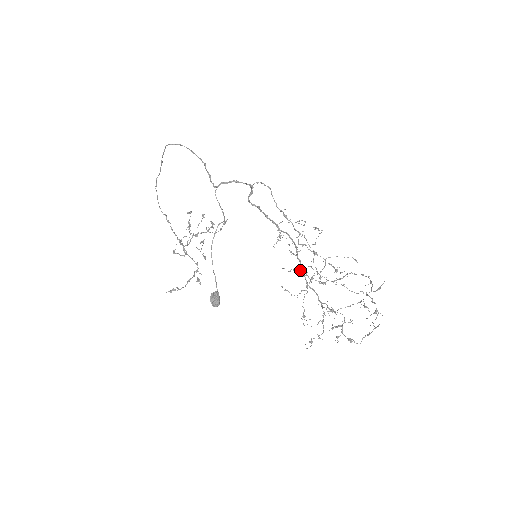
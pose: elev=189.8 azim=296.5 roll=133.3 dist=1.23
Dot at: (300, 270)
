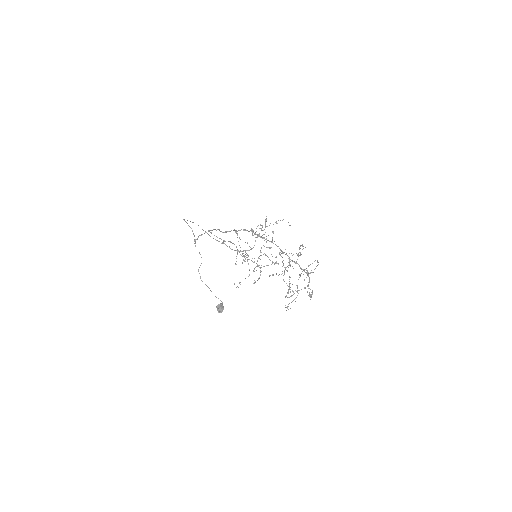
Dot at: (282, 253)
